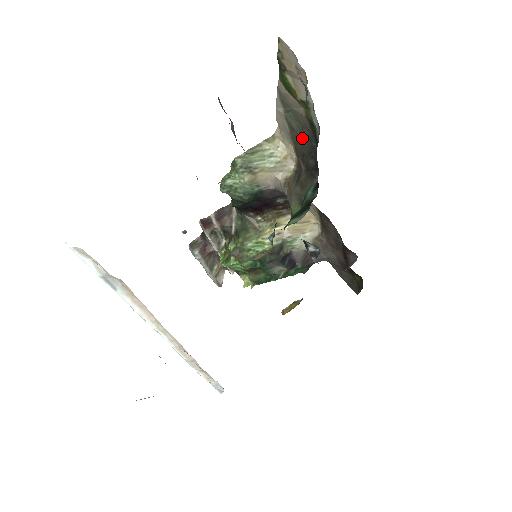
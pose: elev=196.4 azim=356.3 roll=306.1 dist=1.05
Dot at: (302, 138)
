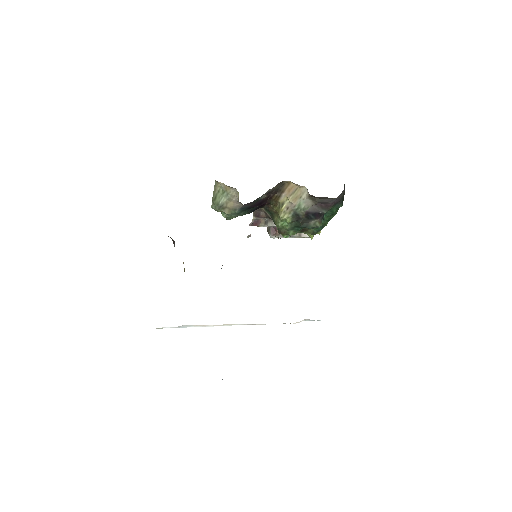
Dot at: occluded
